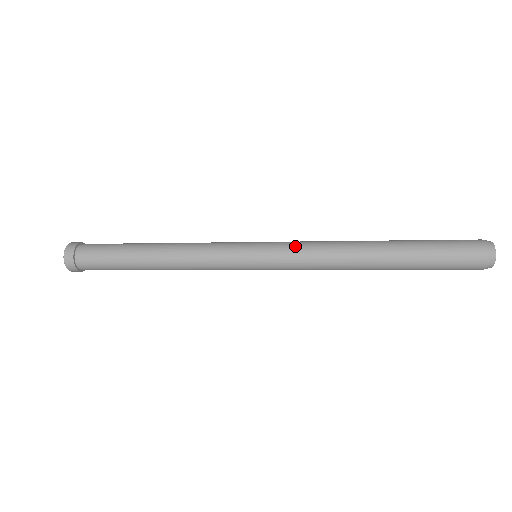
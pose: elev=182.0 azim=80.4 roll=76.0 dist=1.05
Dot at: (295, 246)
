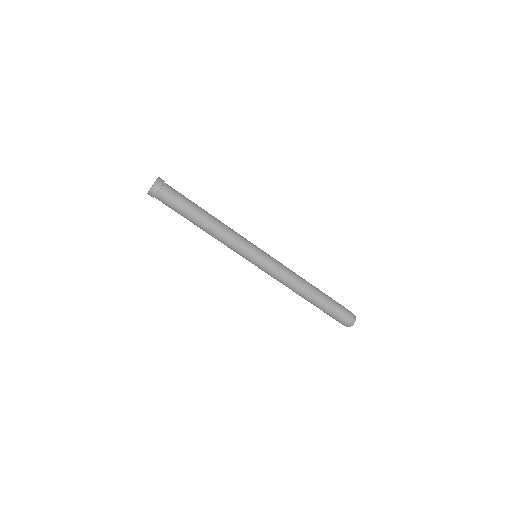
Dot at: (280, 263)
